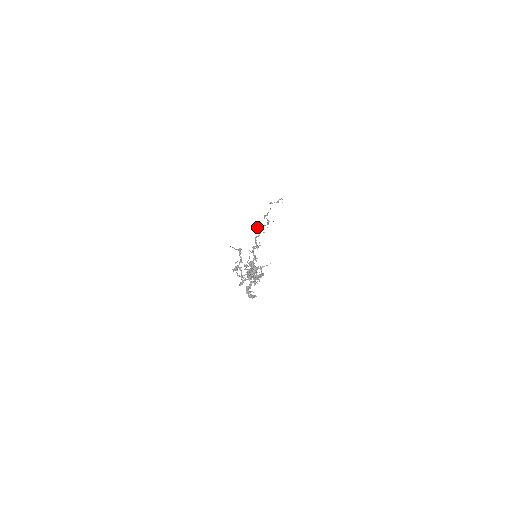
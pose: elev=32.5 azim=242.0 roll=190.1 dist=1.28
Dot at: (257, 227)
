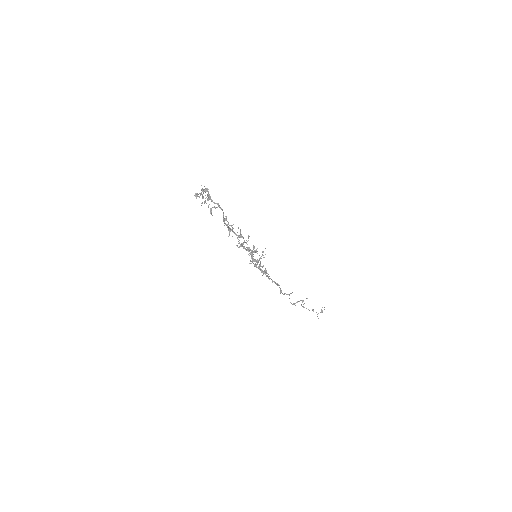
Dot at: occluded
